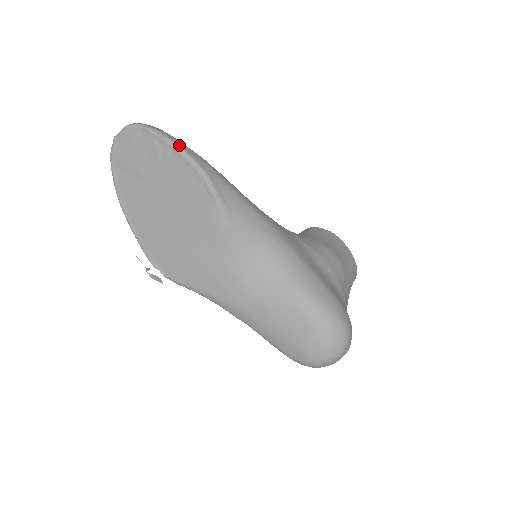
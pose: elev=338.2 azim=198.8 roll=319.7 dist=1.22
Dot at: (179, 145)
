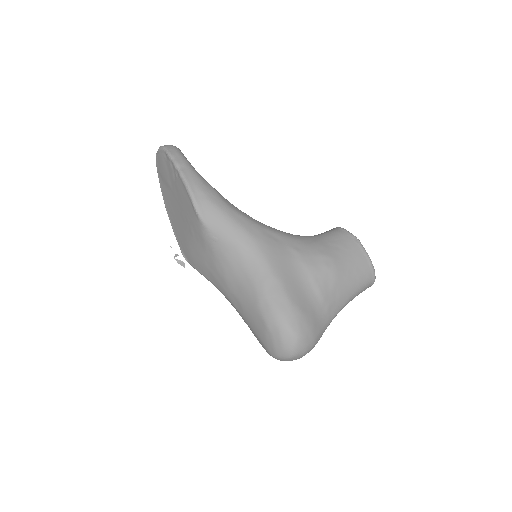
Dot at: (181, 169)
